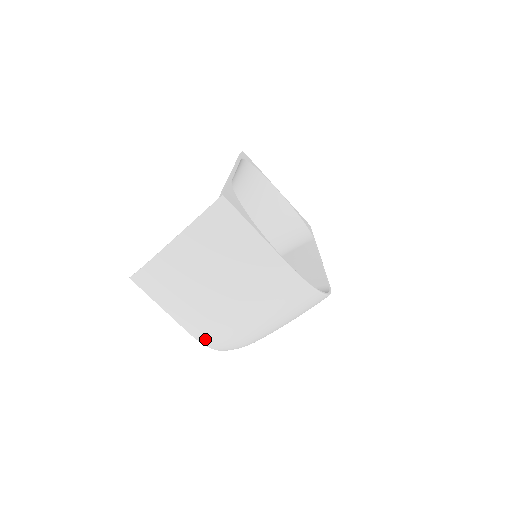
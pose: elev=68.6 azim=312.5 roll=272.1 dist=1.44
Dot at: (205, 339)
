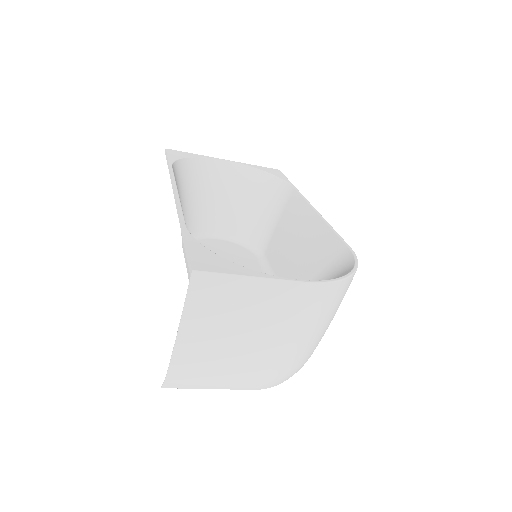
Dot at: (270, 385)
